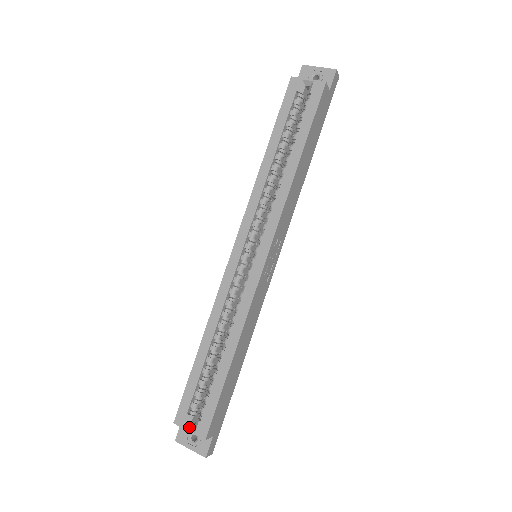
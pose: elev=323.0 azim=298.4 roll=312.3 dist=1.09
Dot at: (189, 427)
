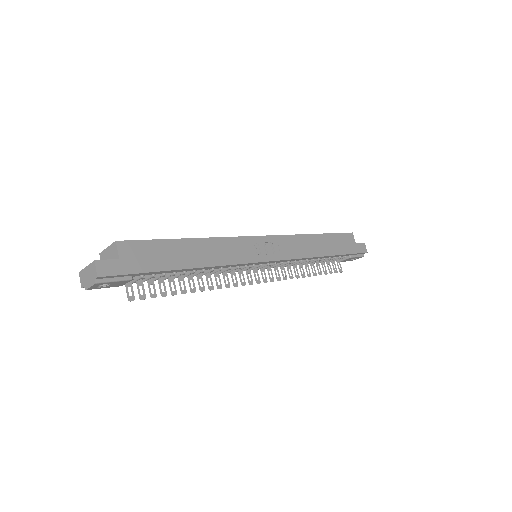
Dot at: occluded
